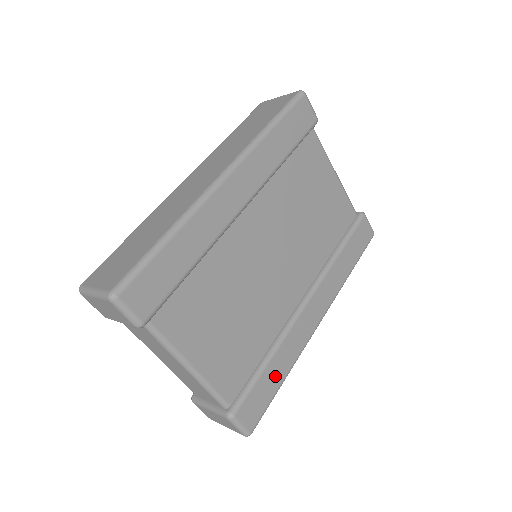
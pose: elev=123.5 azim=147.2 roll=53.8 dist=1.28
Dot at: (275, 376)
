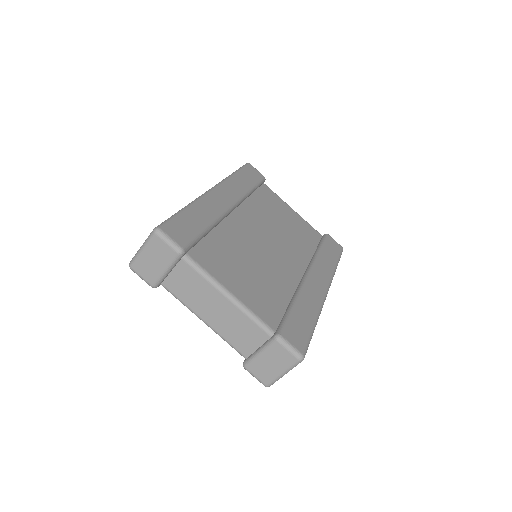
Dot at: (305, 317)
